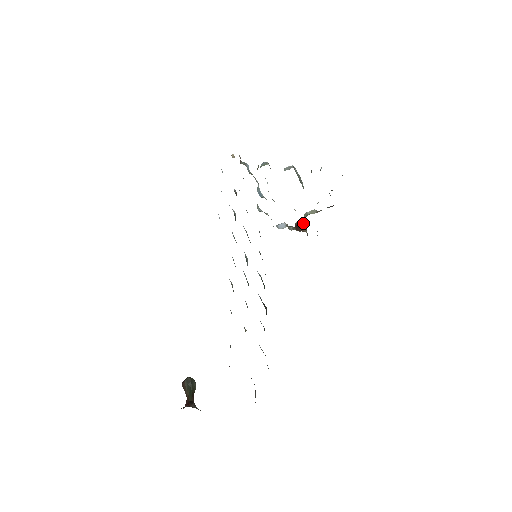
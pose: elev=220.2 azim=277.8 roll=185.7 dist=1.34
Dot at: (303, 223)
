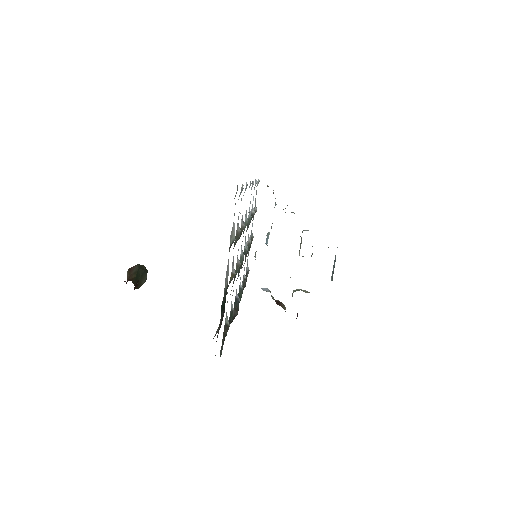
Dot at: occluded
